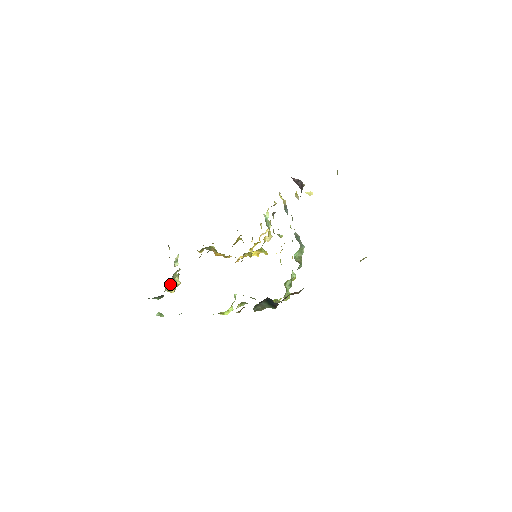
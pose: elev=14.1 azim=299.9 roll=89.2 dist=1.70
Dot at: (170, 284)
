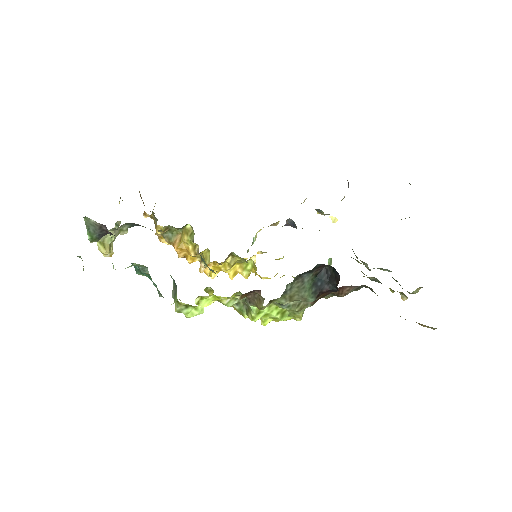
Dot at: (111, 235)
